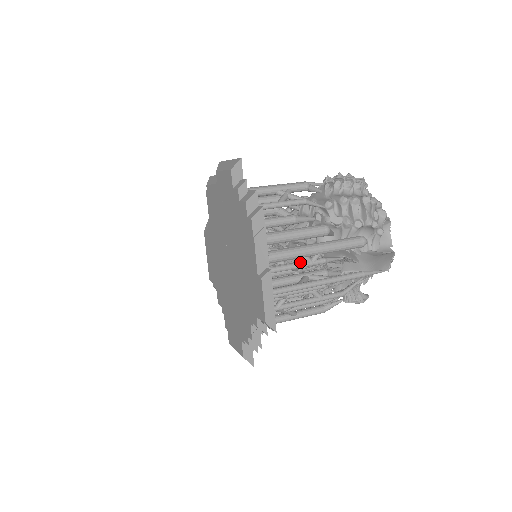
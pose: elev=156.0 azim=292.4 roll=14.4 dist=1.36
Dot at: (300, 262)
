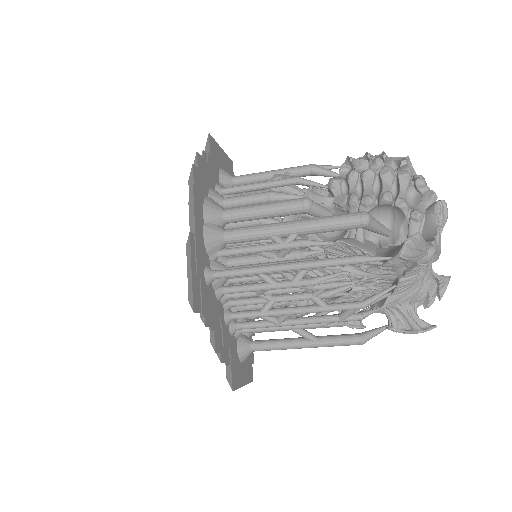
Dot at: (267, 243)
